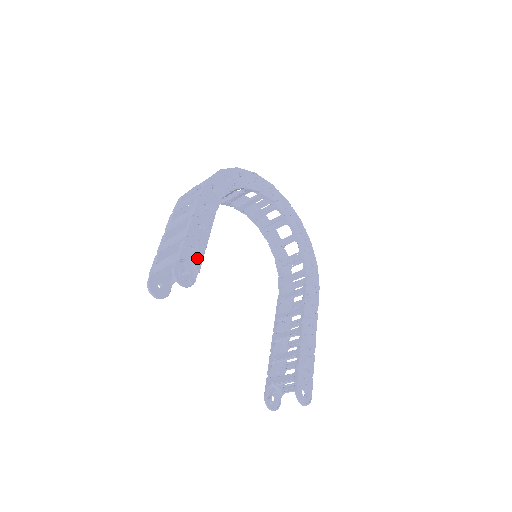
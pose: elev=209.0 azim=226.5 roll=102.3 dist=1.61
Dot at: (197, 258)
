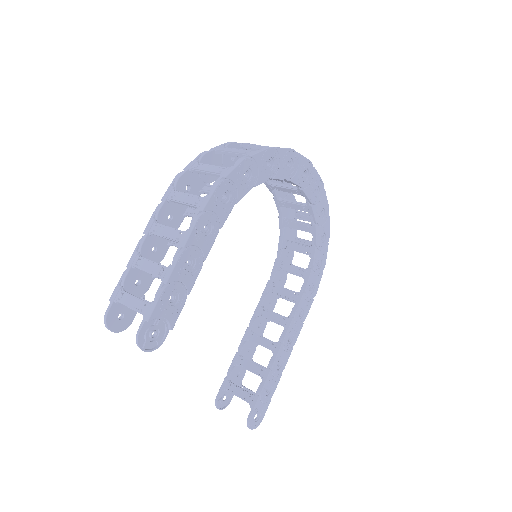
Dot at: (174, 311)
